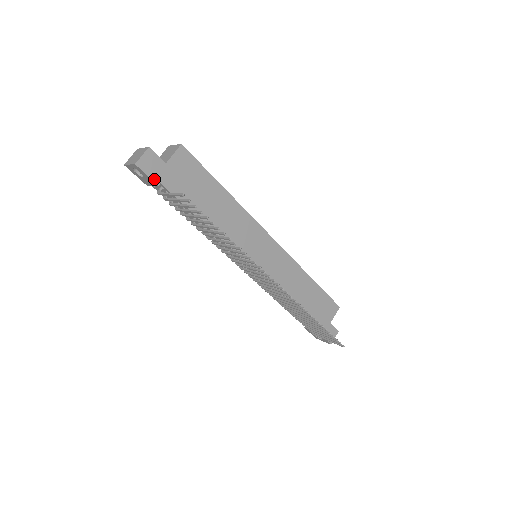
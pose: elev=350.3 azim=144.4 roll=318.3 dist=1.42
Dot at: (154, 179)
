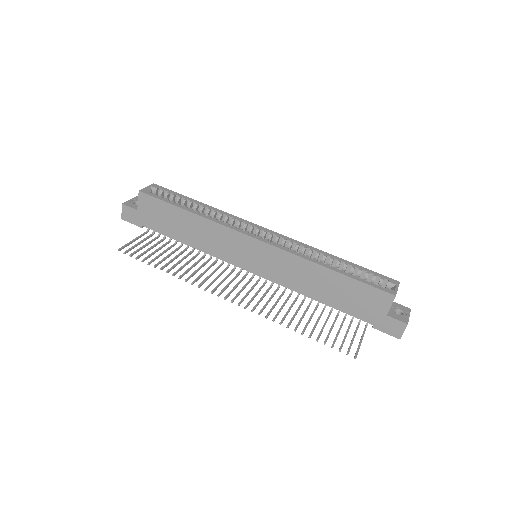
Dot at: (137, 224)
